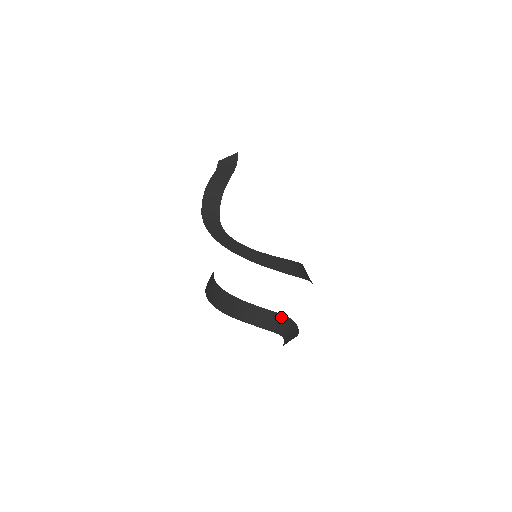
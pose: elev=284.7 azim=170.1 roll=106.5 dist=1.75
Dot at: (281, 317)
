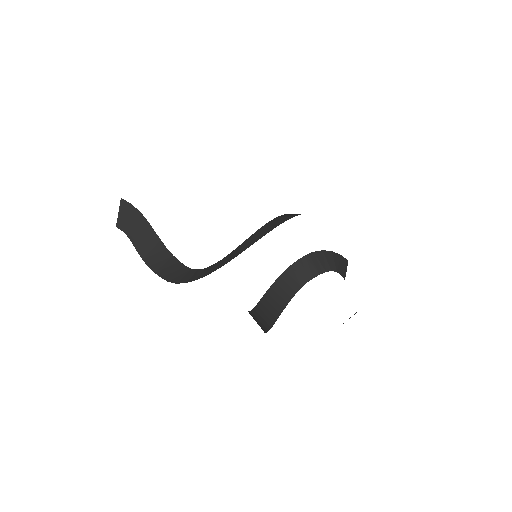
Dot at: (309, 257)
